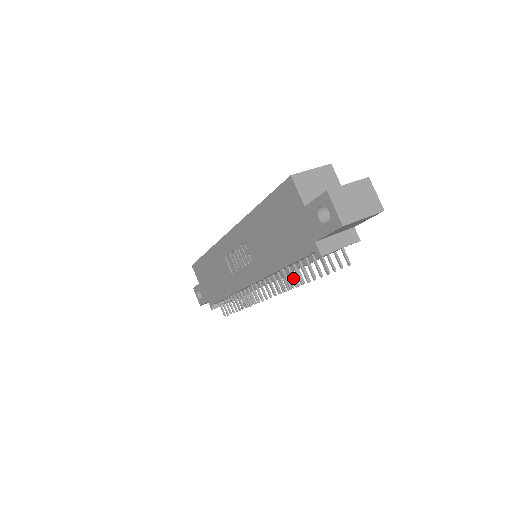
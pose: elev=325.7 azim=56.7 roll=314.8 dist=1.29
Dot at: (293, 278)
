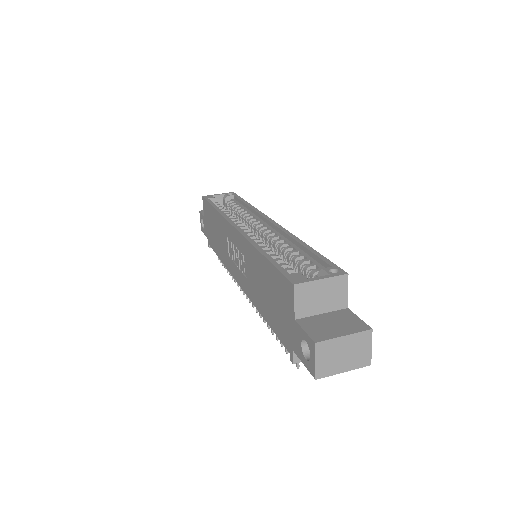
Dot at: occluded
